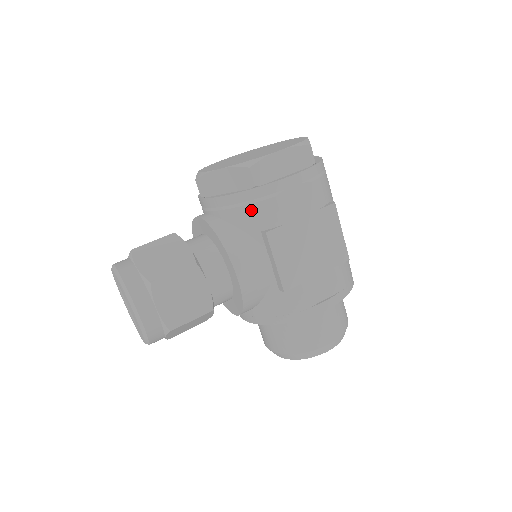
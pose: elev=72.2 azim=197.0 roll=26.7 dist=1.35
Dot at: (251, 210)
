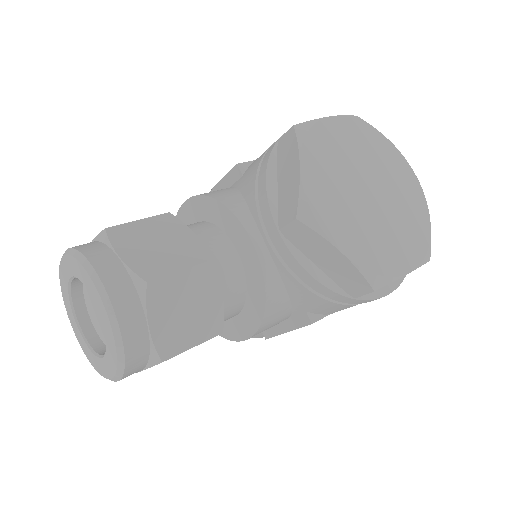
Dot at: (323, 303)
